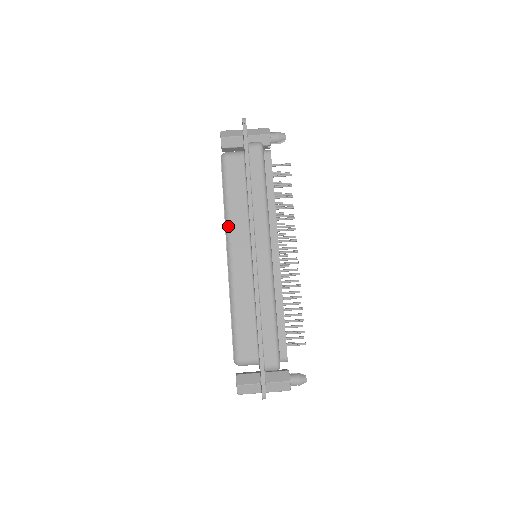
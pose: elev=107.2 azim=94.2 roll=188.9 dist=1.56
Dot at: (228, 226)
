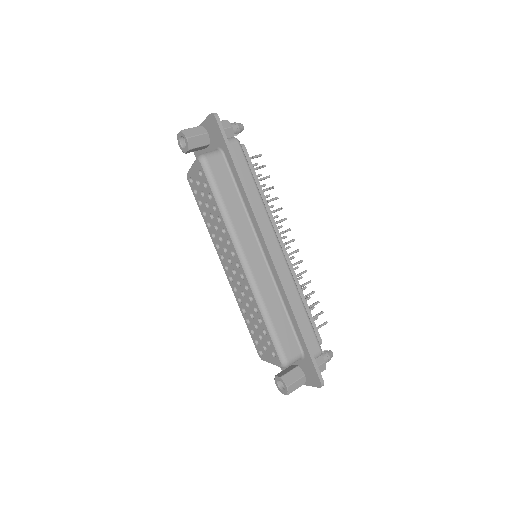
Dot at: (234, 234)
